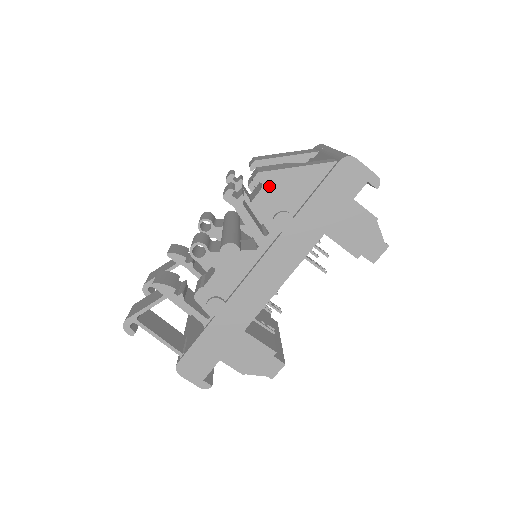
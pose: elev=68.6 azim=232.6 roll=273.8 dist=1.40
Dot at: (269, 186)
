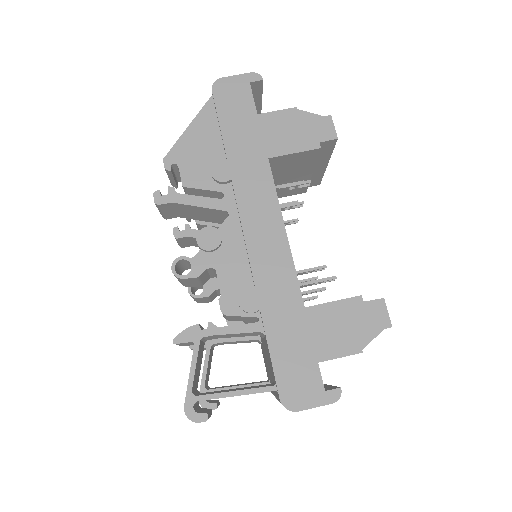
Dot at: (182, 160)
